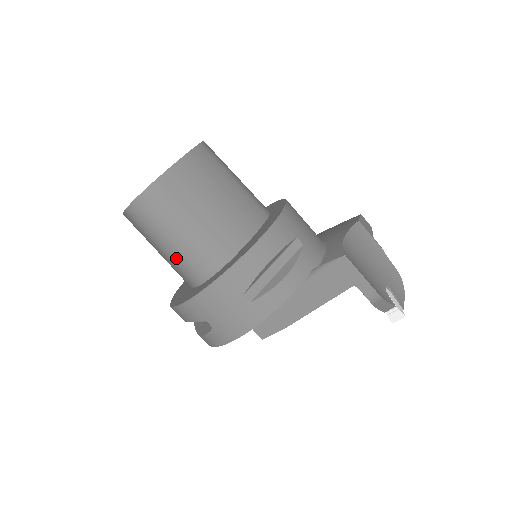
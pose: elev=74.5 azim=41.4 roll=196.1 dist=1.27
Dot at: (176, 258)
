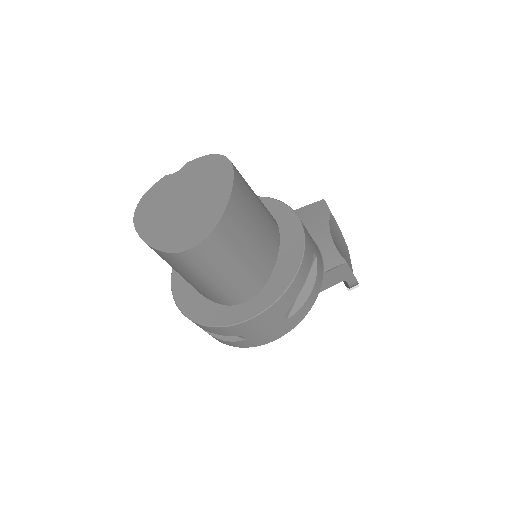
Dot at: (218, 289)
